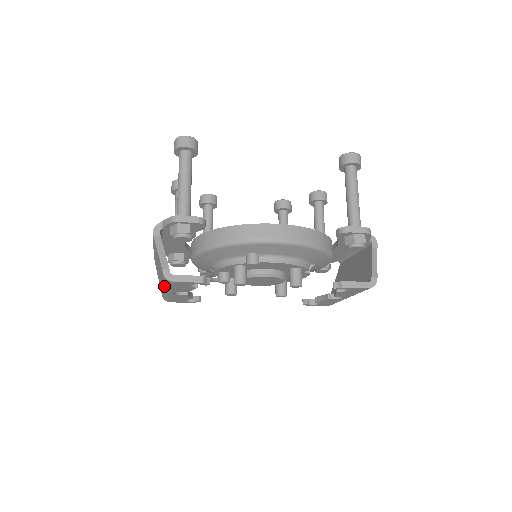
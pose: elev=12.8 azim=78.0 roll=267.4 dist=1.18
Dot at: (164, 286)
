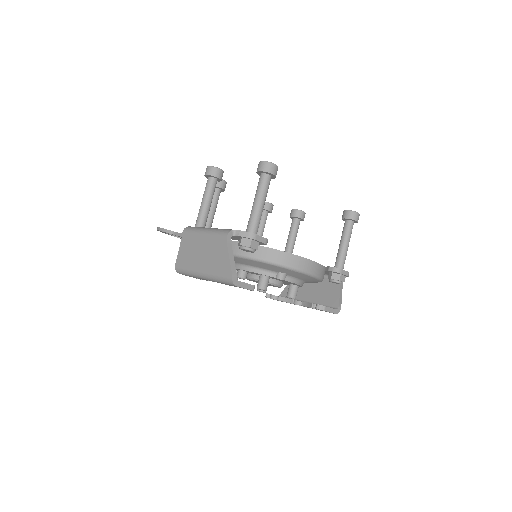
Dot at: (210, 276)
